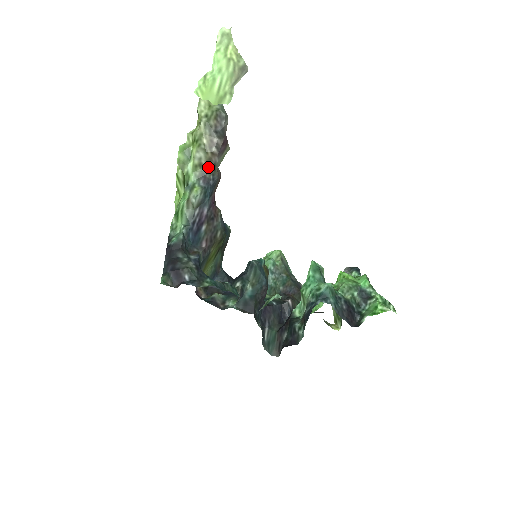
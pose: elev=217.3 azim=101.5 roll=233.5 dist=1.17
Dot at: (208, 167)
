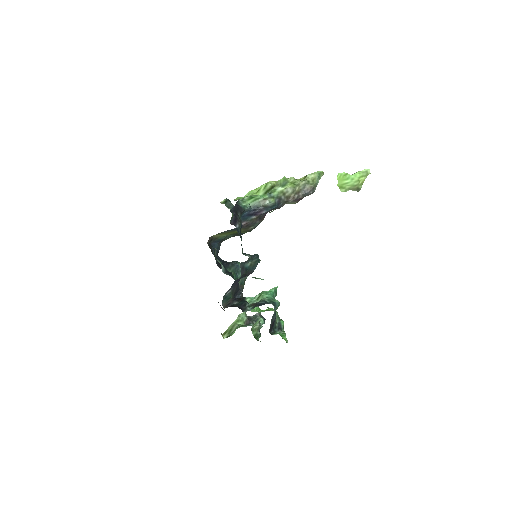
Dot at: (285, 198)
